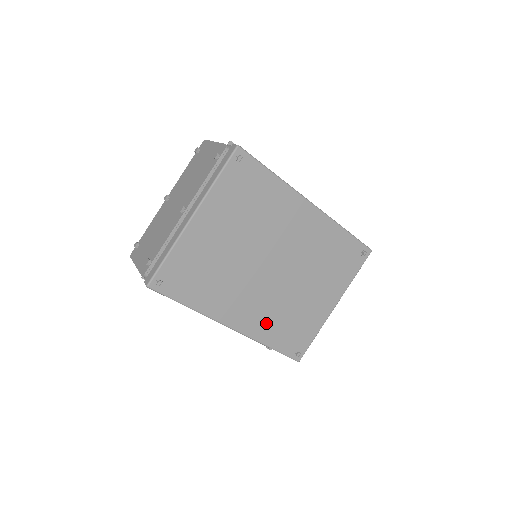
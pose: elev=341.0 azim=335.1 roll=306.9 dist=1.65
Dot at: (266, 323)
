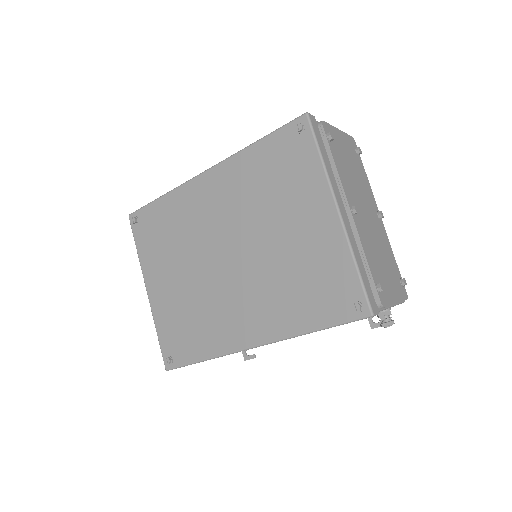
Dot at: (279, 310)
